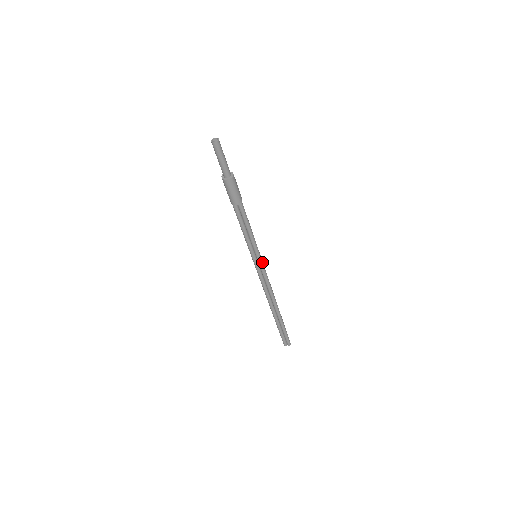
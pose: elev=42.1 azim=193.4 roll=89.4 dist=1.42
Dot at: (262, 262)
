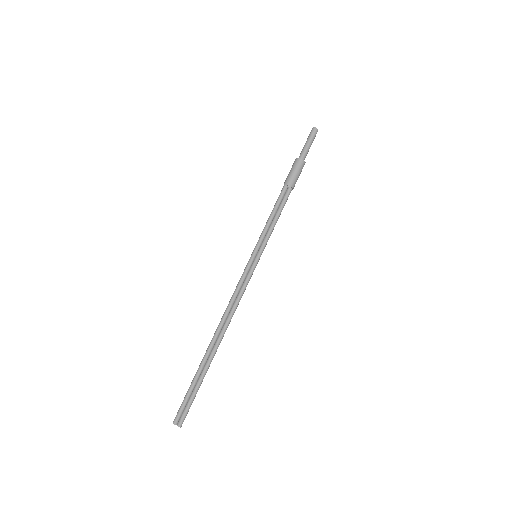
Dot at: (255, 267)
